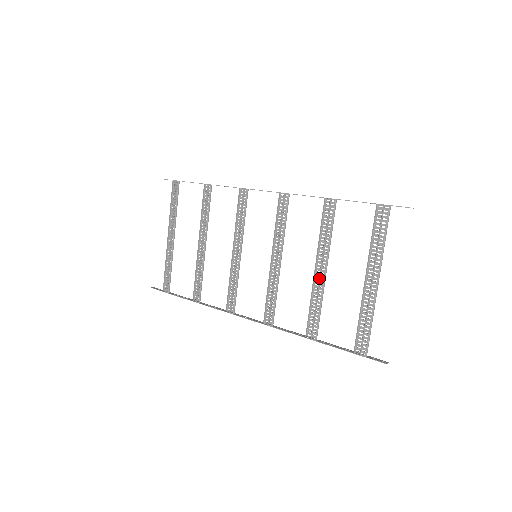
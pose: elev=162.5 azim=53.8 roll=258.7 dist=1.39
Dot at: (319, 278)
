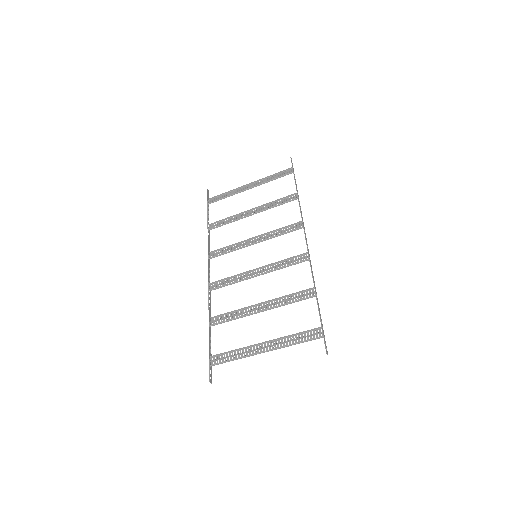
Dot at: (254, 309)
